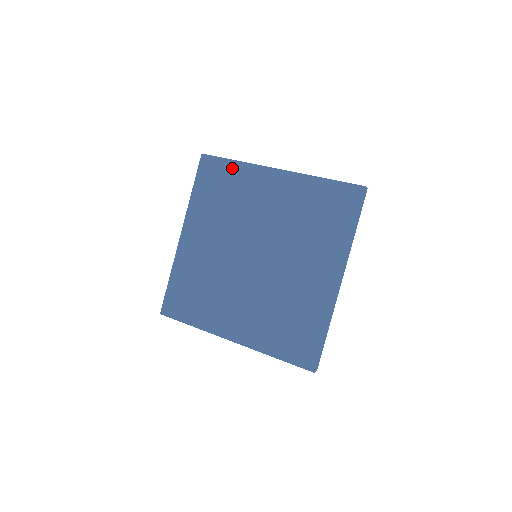
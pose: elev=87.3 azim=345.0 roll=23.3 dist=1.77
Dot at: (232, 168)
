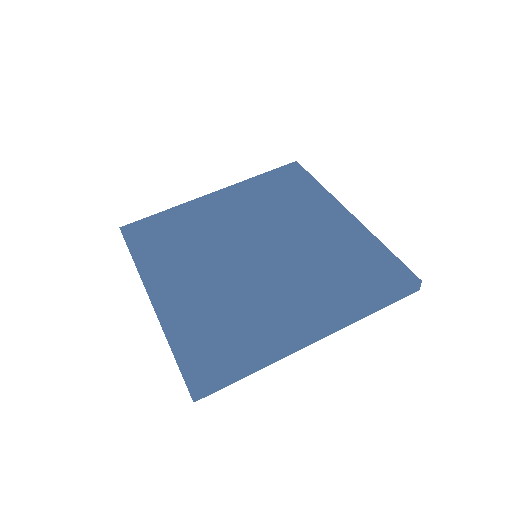
Dot at: (165, 216)
